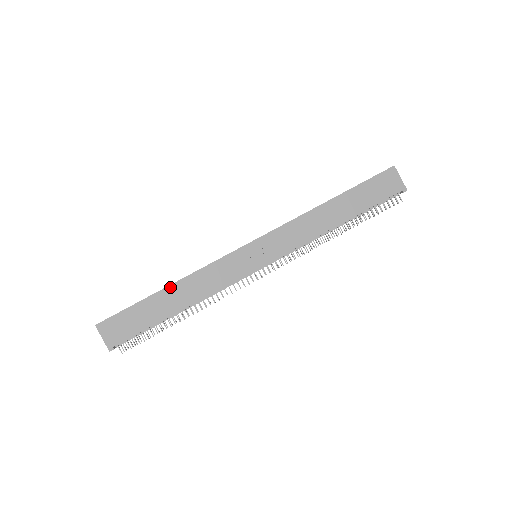
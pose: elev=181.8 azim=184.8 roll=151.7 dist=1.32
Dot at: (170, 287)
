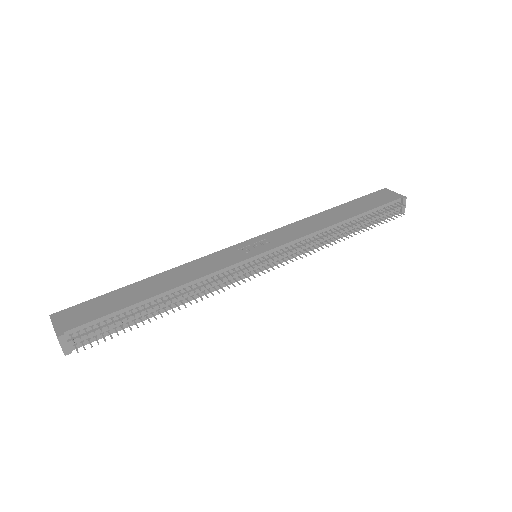
Dot at: (152, 277)
